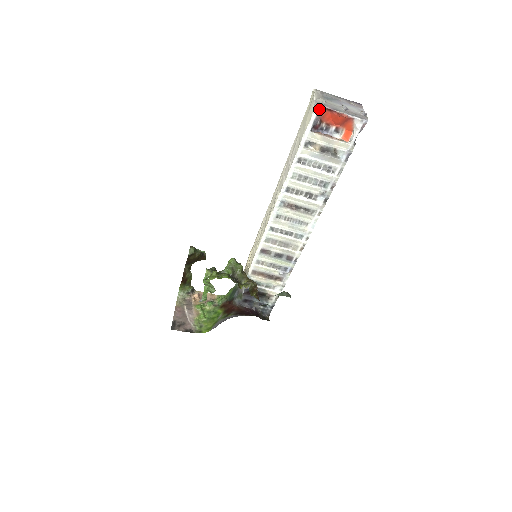
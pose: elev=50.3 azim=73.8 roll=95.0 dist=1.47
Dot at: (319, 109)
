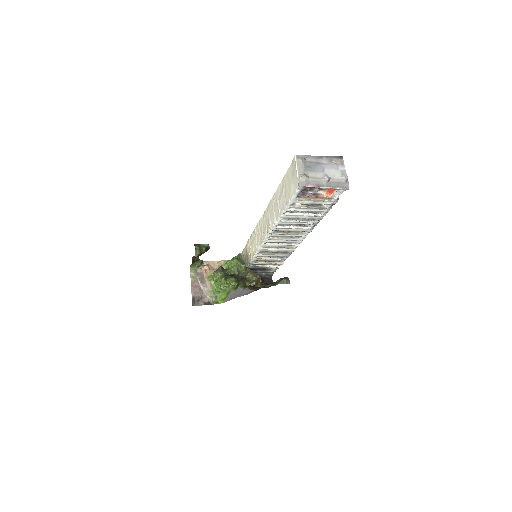
Dot at: (303, 187)
